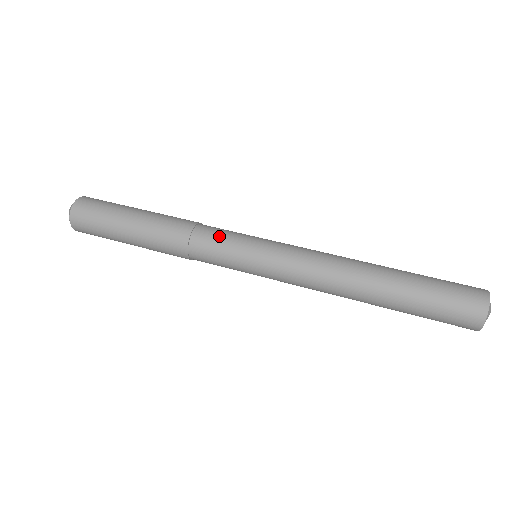
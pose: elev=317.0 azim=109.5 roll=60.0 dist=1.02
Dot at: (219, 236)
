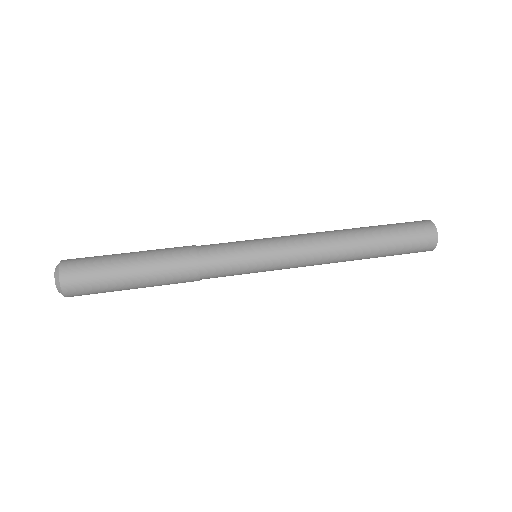
Dot at: (225, 263)
